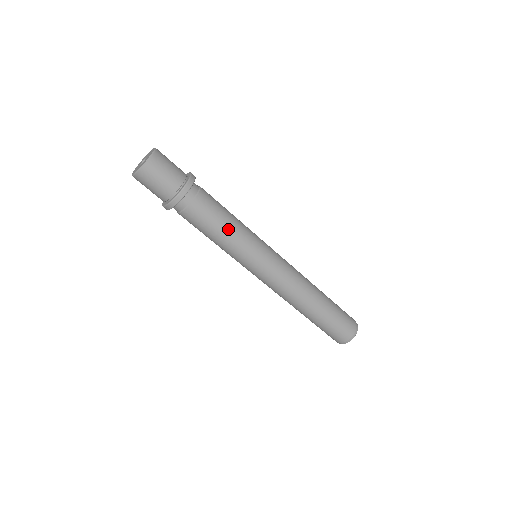
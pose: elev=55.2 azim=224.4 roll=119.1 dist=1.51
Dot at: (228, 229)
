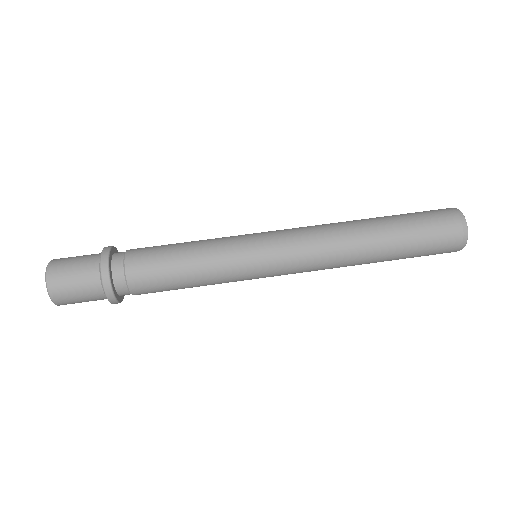
Dot at: (187, 245)
